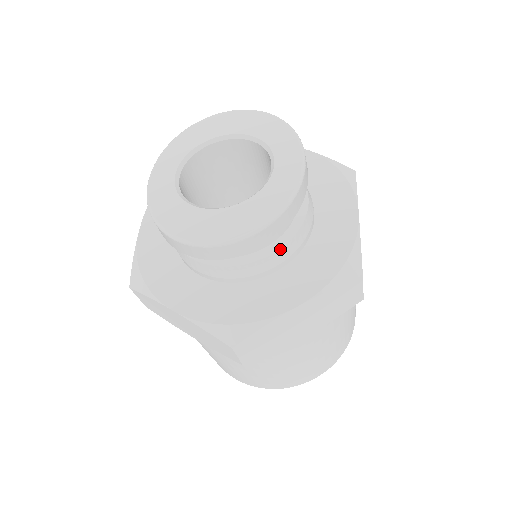
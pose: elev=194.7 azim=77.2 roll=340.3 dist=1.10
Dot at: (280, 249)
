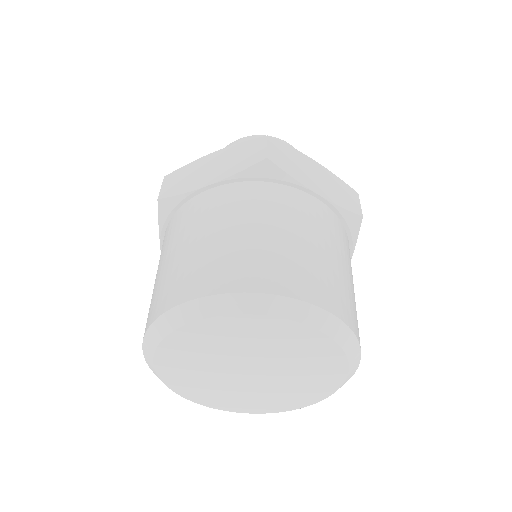
Dot at: occluded
